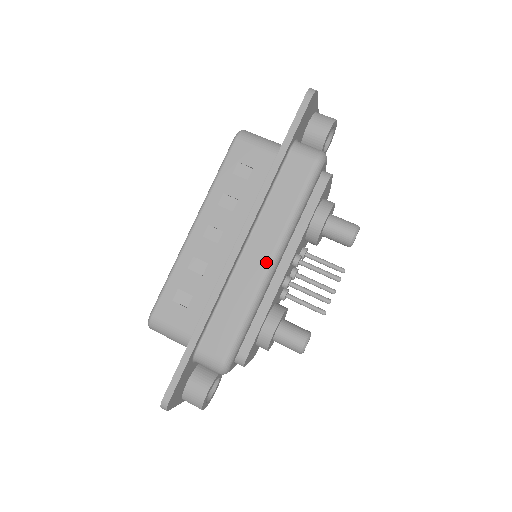
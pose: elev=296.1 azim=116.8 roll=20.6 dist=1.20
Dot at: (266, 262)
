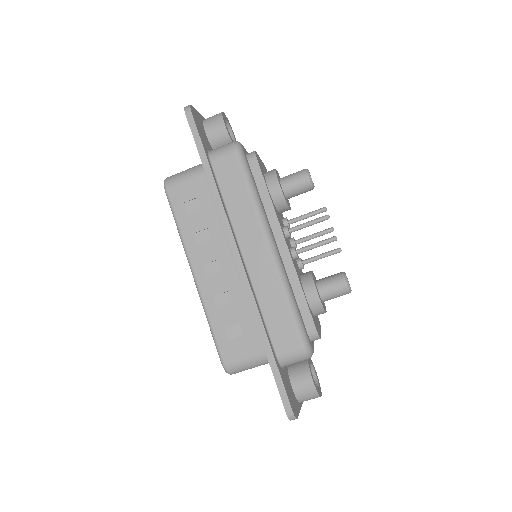
Dot at: (267, 252)
